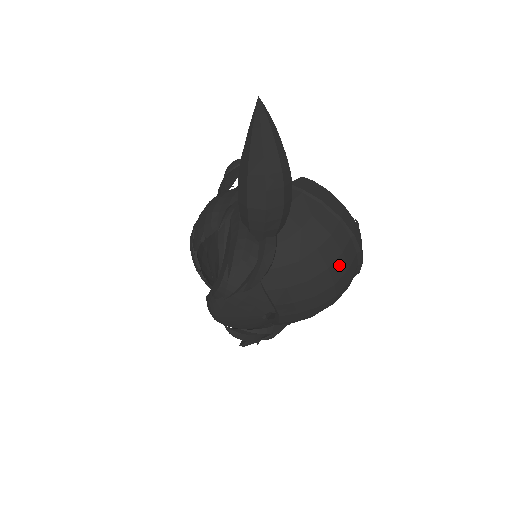
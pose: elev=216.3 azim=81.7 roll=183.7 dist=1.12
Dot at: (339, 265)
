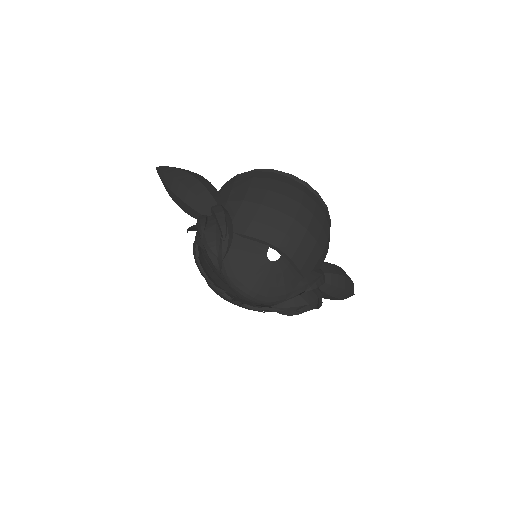
Dot at: (277, 186)
